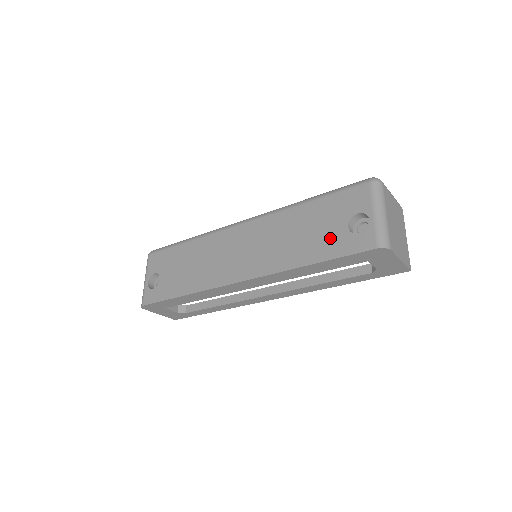
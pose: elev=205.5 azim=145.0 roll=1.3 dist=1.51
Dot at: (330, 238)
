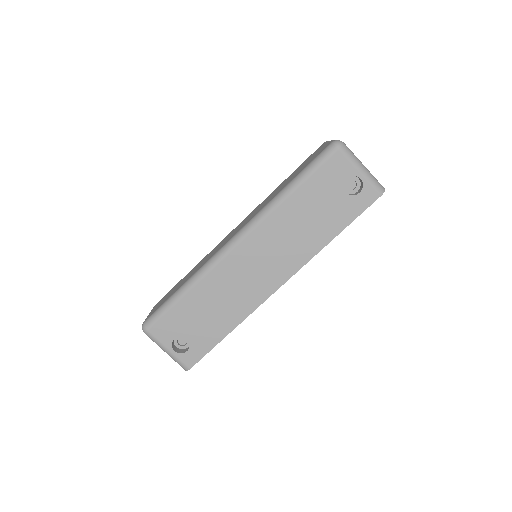
Dot at: (337, 209)
